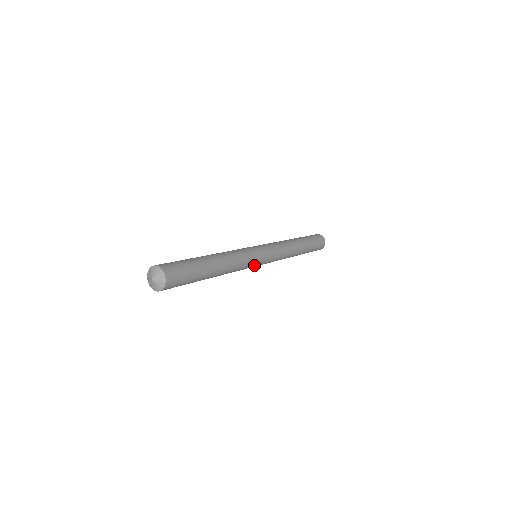
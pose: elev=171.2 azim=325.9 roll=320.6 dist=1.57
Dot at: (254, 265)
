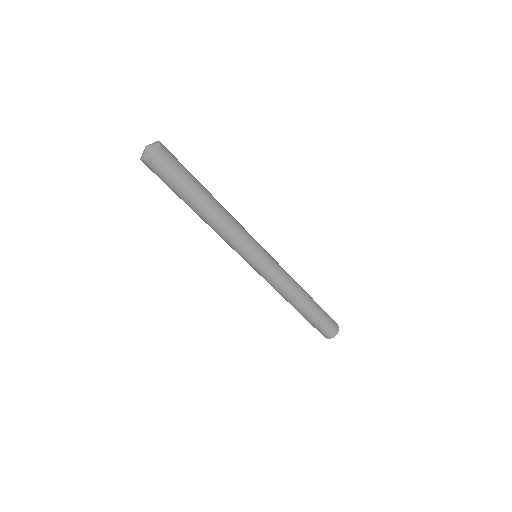
Dot at: (255, 245)
